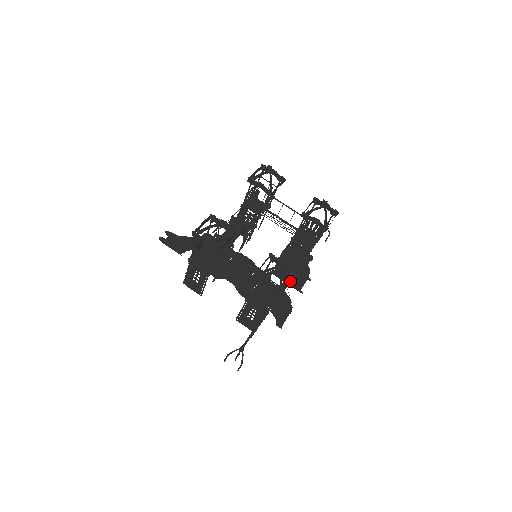
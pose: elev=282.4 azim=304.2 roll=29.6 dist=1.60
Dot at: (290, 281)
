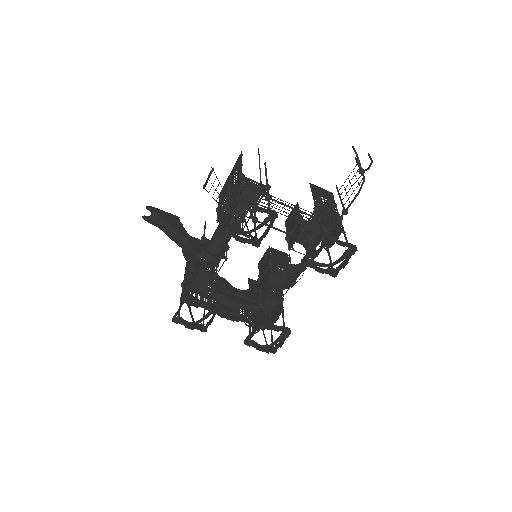
Dot at: occluded
